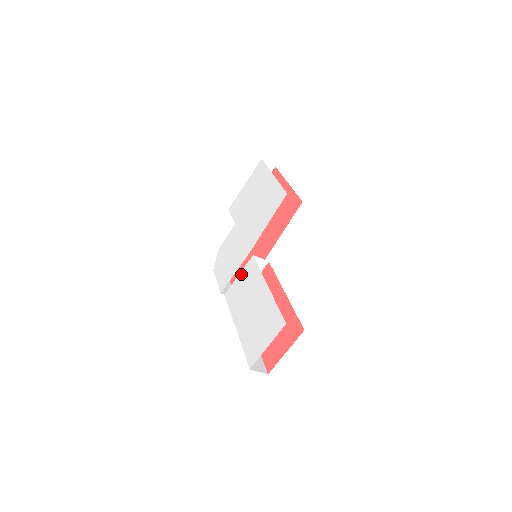
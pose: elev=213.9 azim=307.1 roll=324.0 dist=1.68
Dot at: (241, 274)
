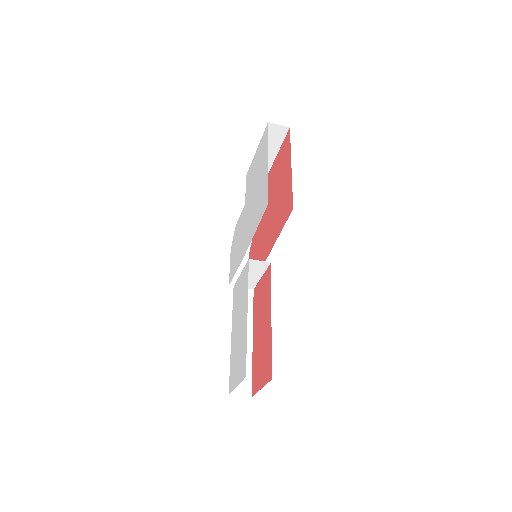
Dot at: (241, 274)
